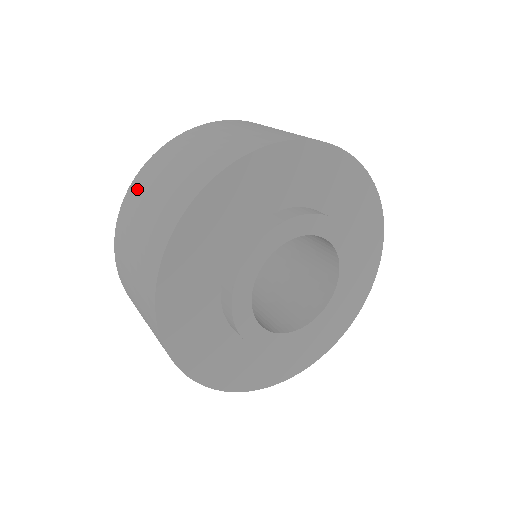
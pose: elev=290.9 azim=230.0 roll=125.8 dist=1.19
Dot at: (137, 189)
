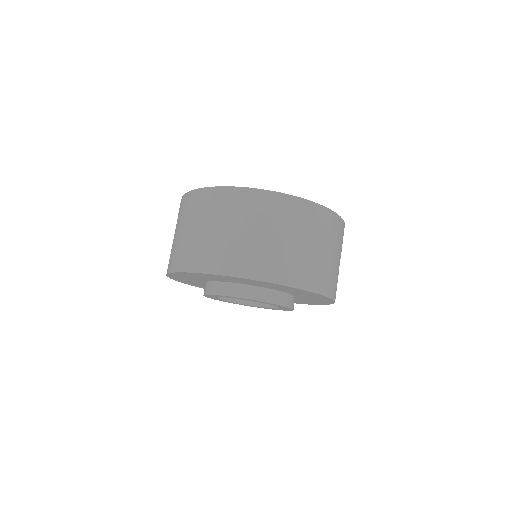
Dot at: (215, 200)
